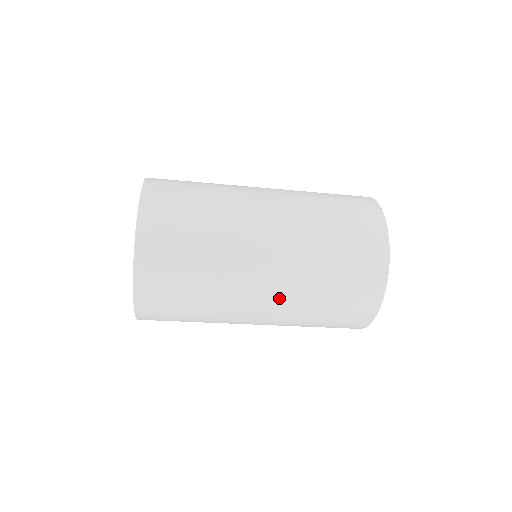
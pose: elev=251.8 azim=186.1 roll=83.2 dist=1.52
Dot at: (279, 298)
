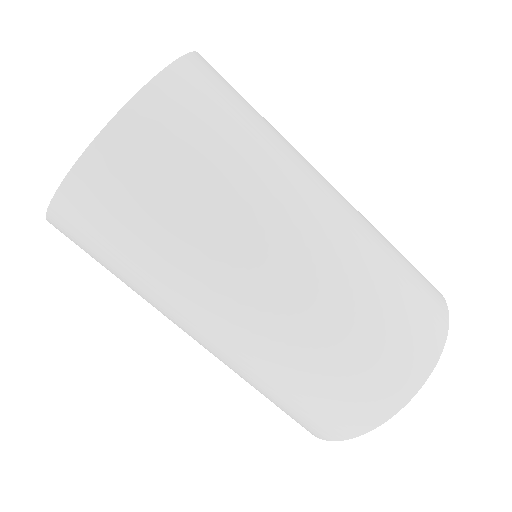
Dot at: (211, 351)
